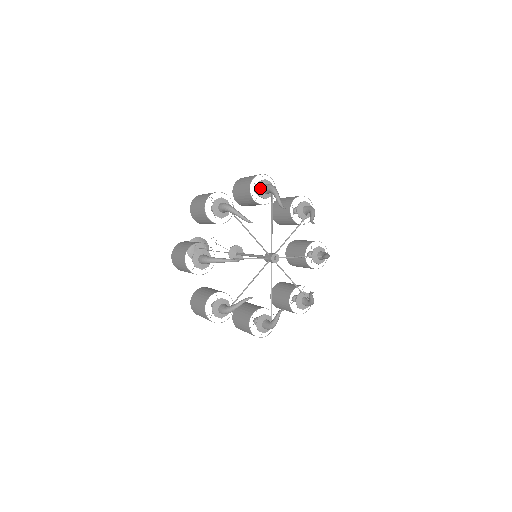
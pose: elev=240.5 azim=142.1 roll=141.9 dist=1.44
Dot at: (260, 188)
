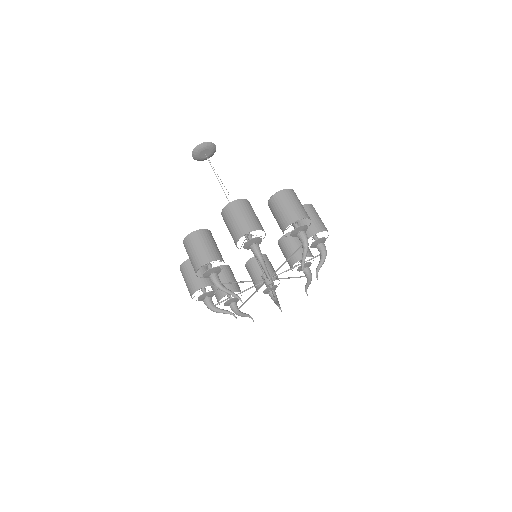
Dot at: (296, 231)
